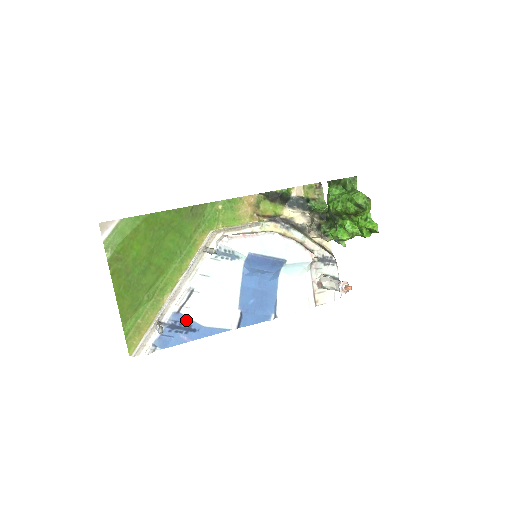
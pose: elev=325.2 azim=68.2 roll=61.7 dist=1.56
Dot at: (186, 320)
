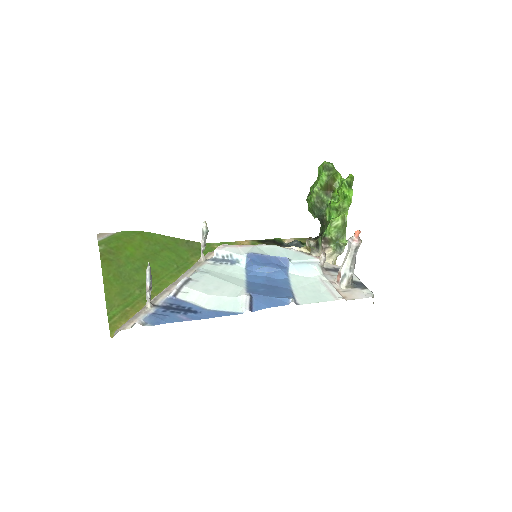
Dot at: (184, 304)
